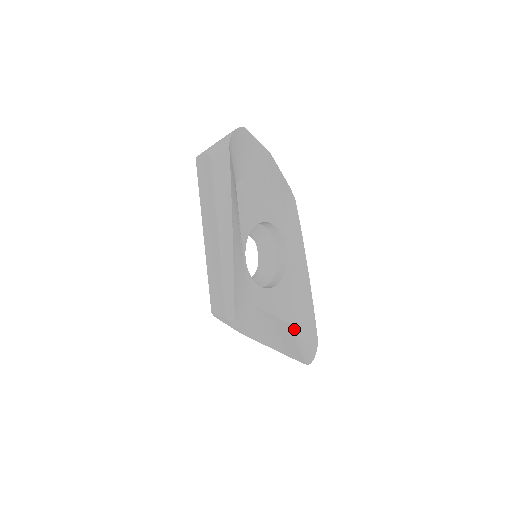
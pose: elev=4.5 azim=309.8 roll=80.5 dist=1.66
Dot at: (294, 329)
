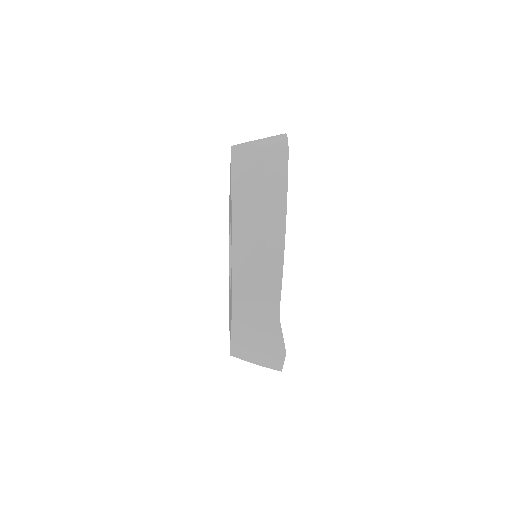
Dot at: occluded
